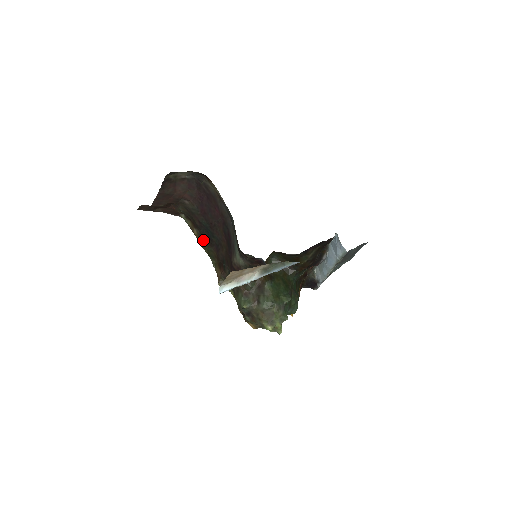
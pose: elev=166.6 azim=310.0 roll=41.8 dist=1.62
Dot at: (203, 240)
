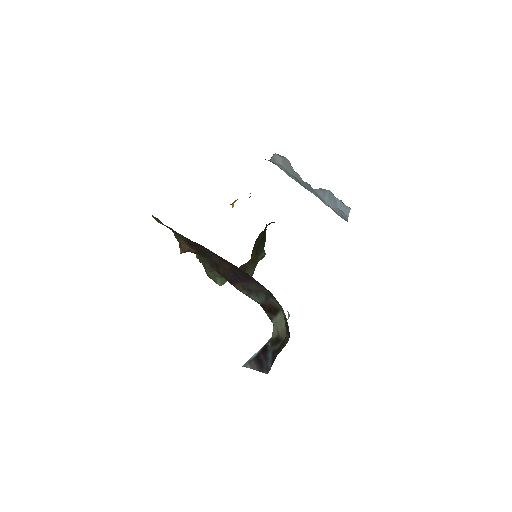
Dot at: occluded
